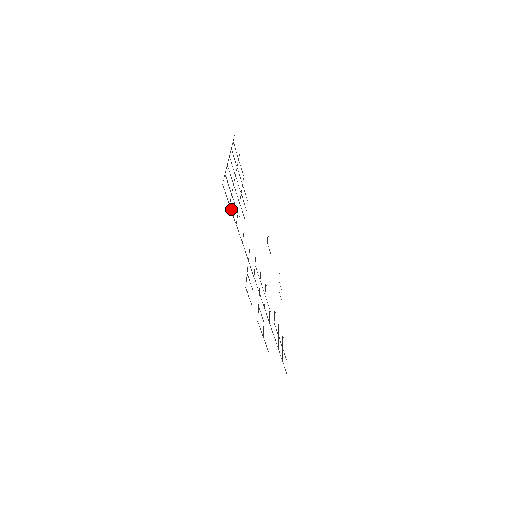
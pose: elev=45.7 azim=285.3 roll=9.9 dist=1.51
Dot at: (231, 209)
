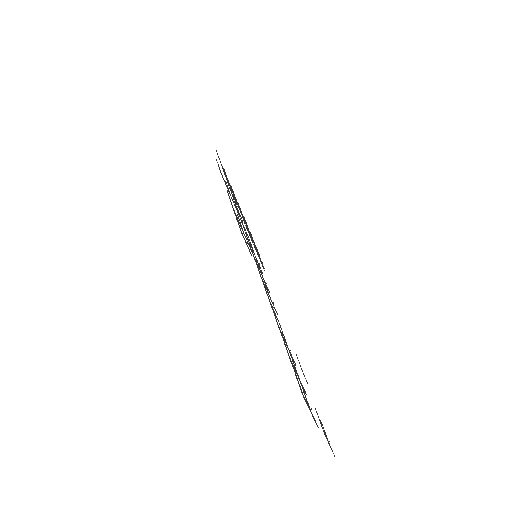
Dot at: (222, 167)
